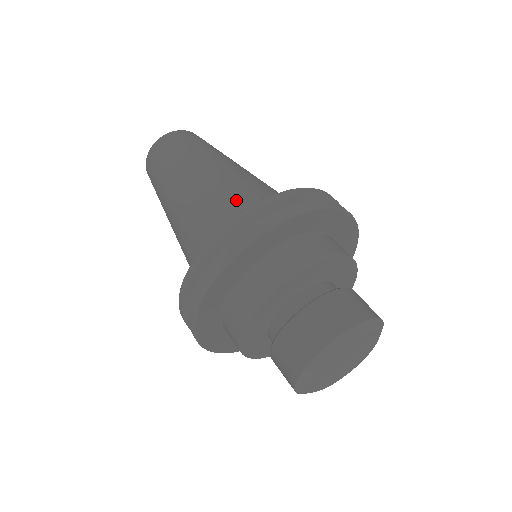
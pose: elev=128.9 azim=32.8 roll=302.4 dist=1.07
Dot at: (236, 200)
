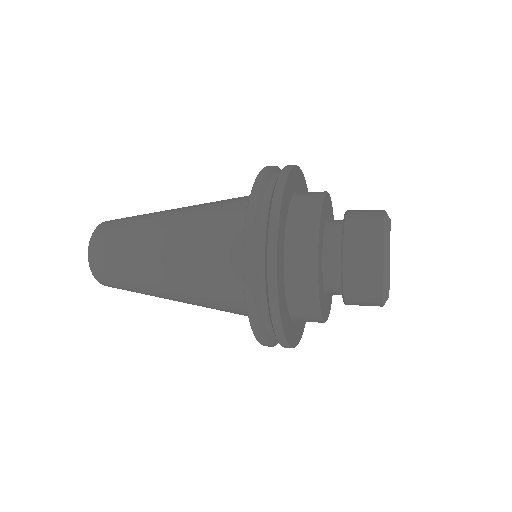
Dot at: occluded
